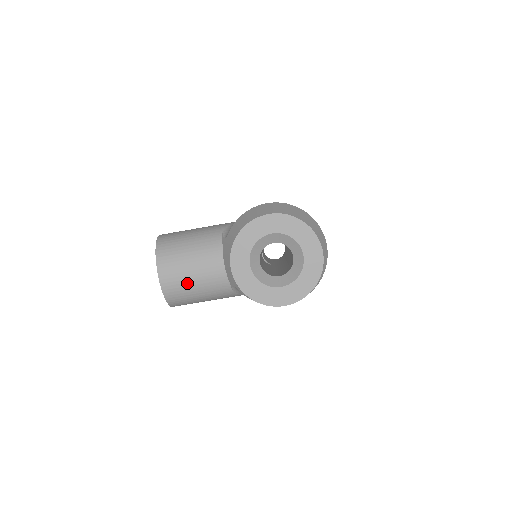
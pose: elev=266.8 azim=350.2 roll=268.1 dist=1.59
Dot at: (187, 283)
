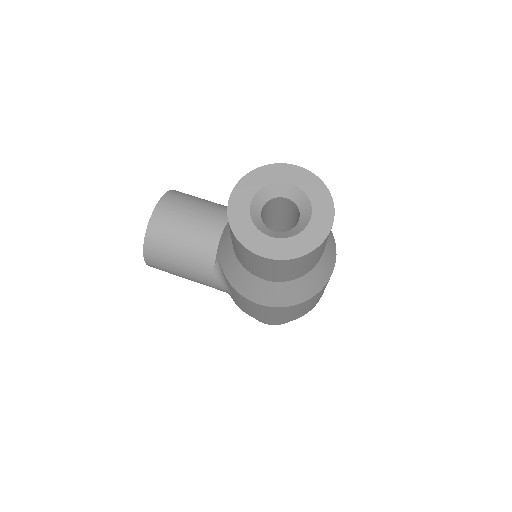
Dot at: (175, 234)
